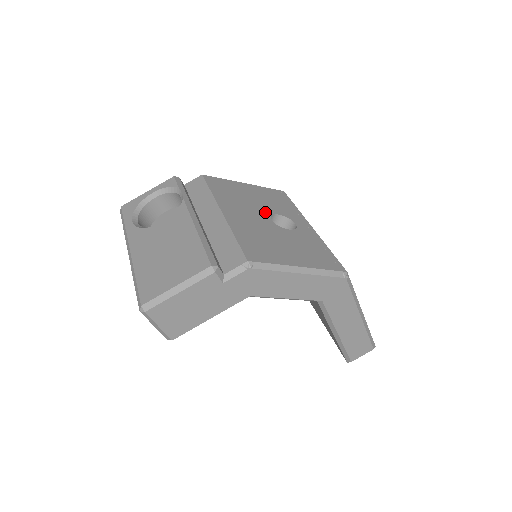
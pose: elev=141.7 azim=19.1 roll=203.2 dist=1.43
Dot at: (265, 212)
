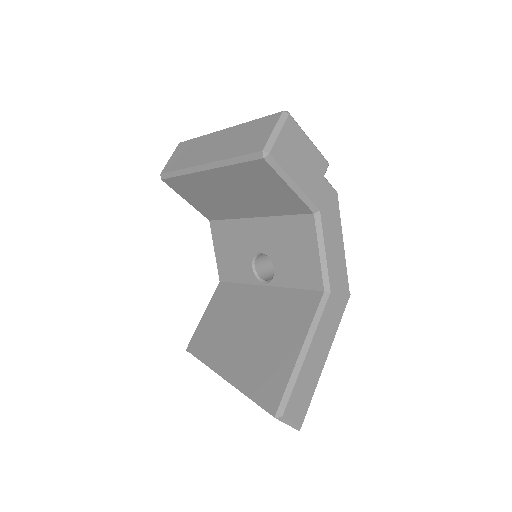
Dot at: occluded
